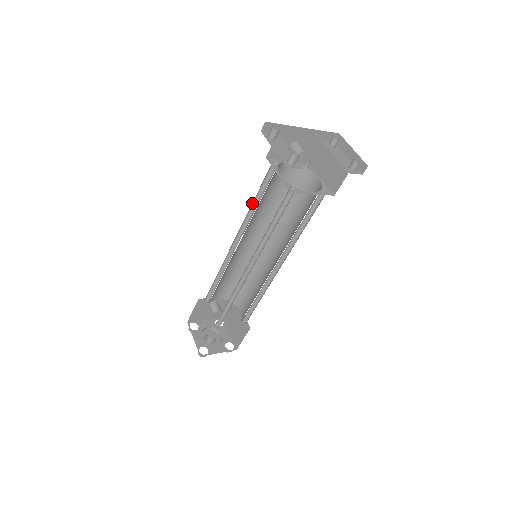
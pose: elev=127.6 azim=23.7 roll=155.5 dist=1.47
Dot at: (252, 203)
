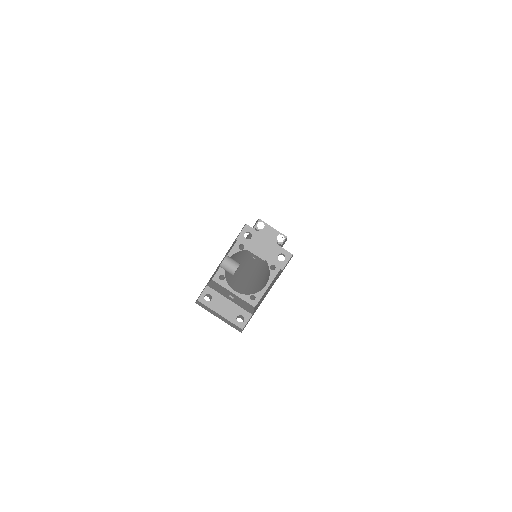
Dot at: occluded
